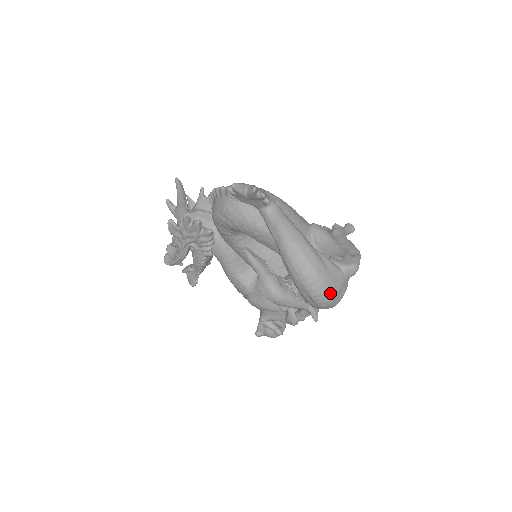
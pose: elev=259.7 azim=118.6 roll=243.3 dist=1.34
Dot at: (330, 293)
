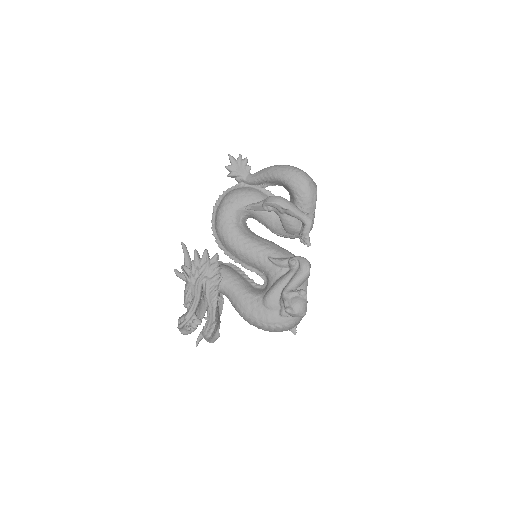
Dot at: (307, 174)
